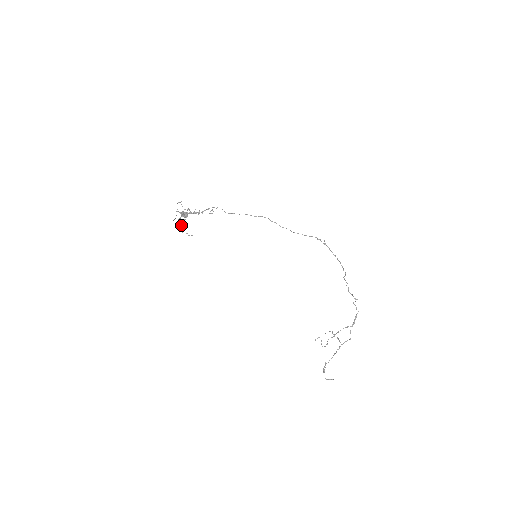
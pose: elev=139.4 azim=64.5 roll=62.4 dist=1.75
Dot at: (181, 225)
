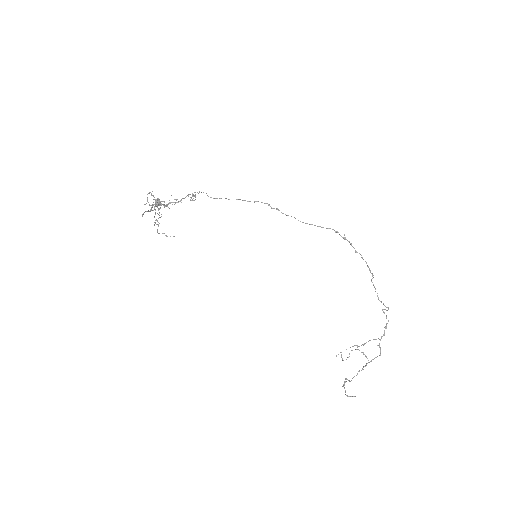
Dot at: occluded
